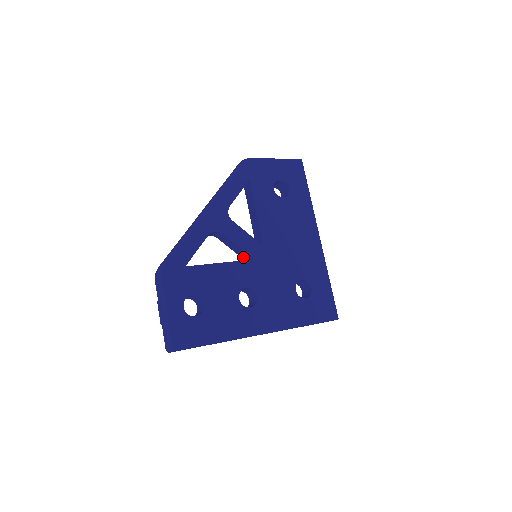
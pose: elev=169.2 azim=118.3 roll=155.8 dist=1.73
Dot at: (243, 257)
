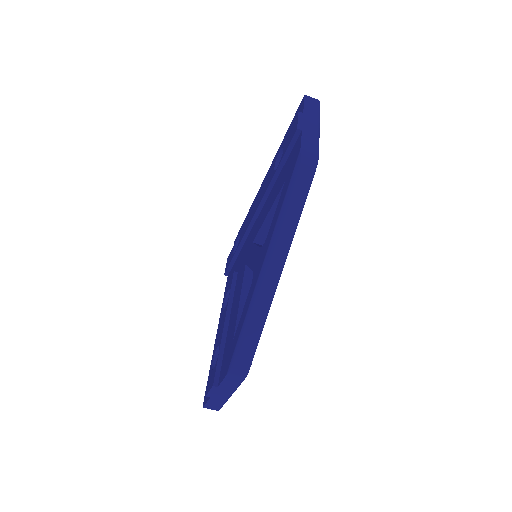
Dot at: occluded
